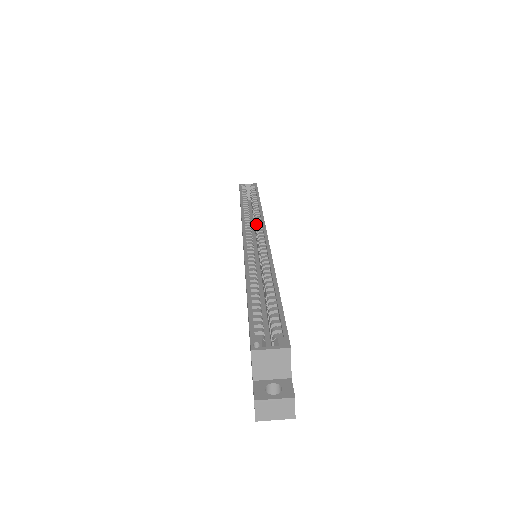
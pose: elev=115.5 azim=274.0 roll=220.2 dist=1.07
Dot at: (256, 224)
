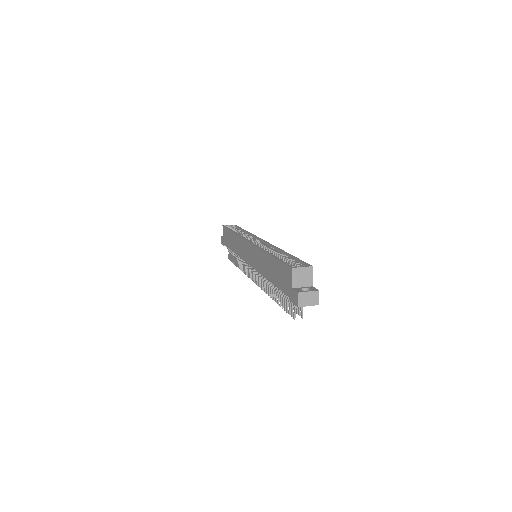
Dot at: (251, 239)
